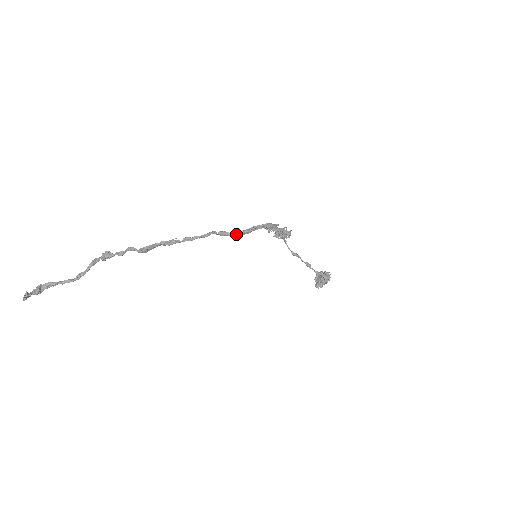
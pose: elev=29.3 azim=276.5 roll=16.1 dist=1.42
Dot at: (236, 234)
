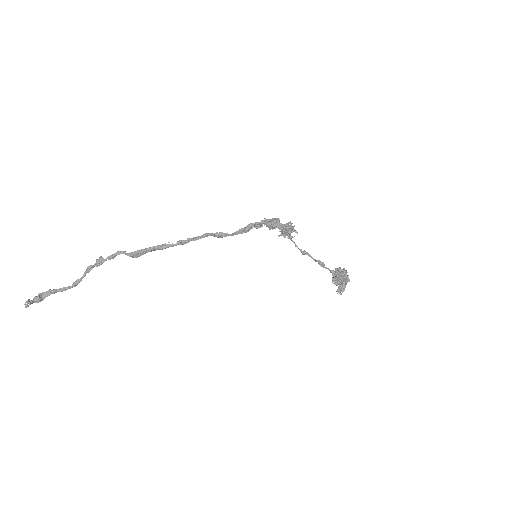
Dot at: (232, 233)
